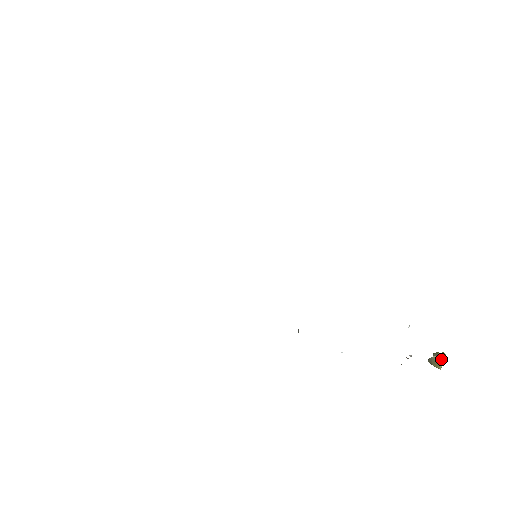
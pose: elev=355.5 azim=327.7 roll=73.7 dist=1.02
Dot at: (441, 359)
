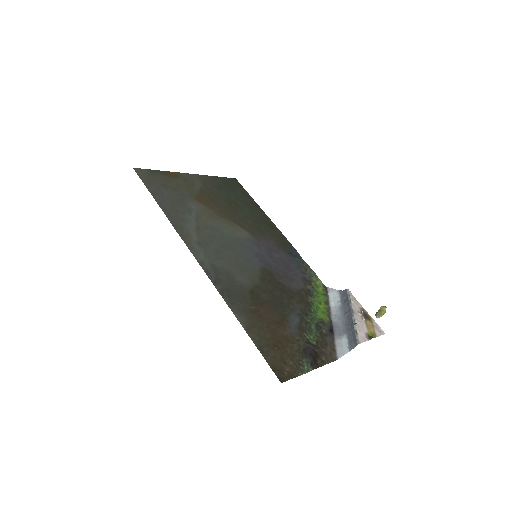
Dot at: (383, 312)
